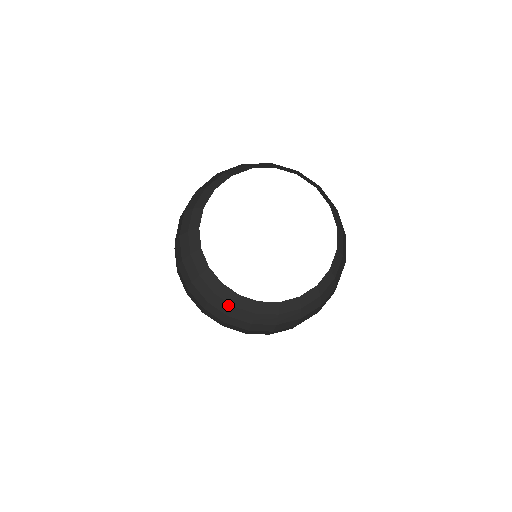
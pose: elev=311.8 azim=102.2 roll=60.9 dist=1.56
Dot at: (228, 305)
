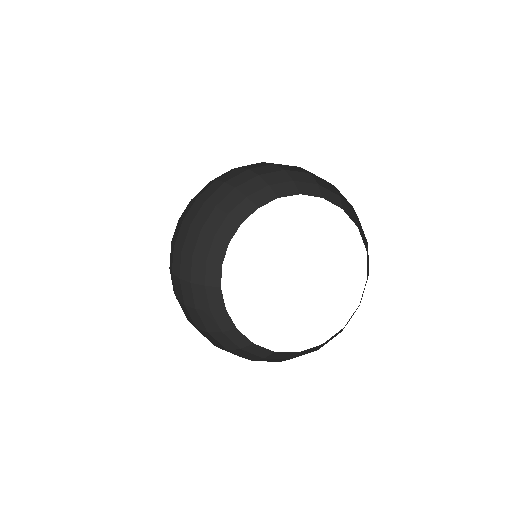
Dot at: (234, 345)
